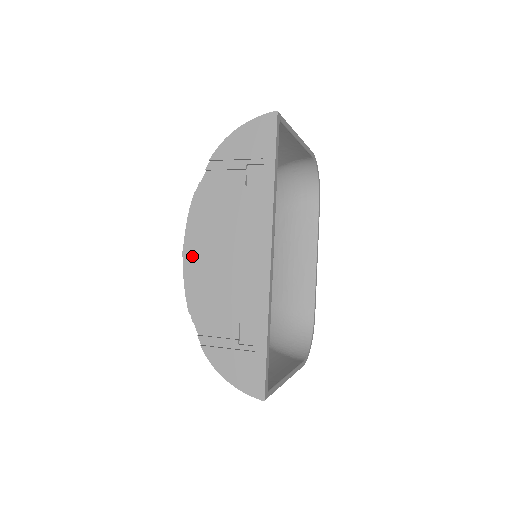
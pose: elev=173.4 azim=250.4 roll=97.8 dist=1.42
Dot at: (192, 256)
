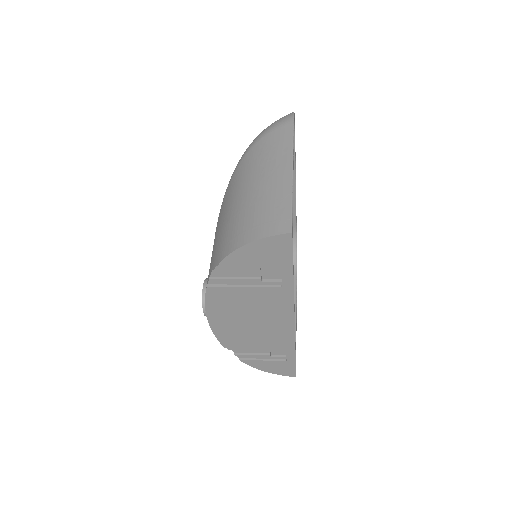
Dot at: (217, 322)
